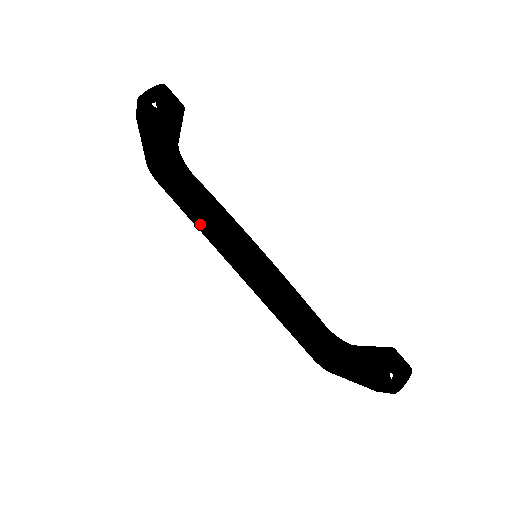
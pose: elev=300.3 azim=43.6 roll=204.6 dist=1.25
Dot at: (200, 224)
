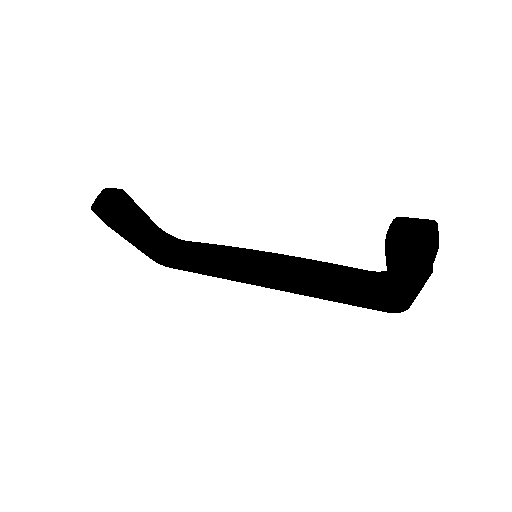
Dot at: (207, 270)
